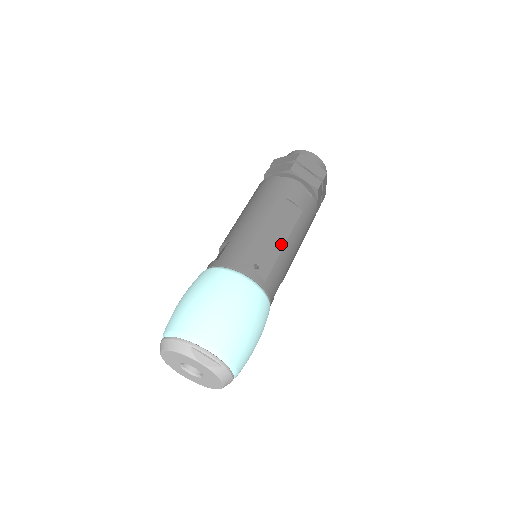
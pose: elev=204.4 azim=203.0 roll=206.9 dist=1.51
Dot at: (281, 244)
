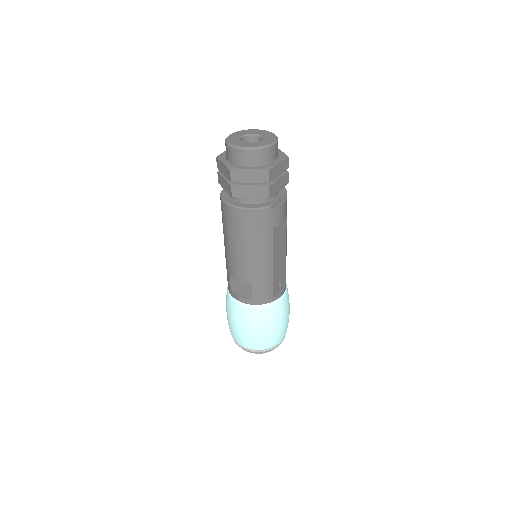
Dot at: (285, 256)
